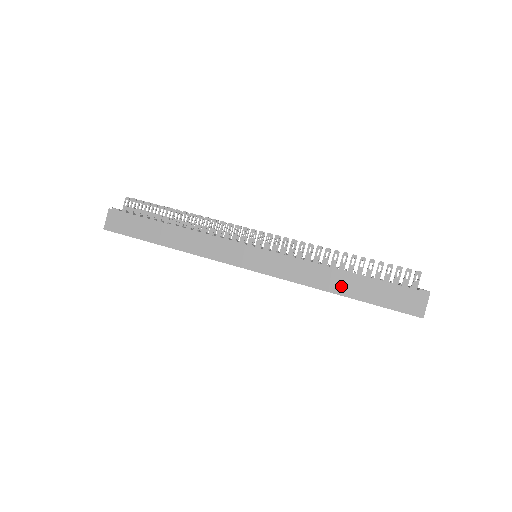
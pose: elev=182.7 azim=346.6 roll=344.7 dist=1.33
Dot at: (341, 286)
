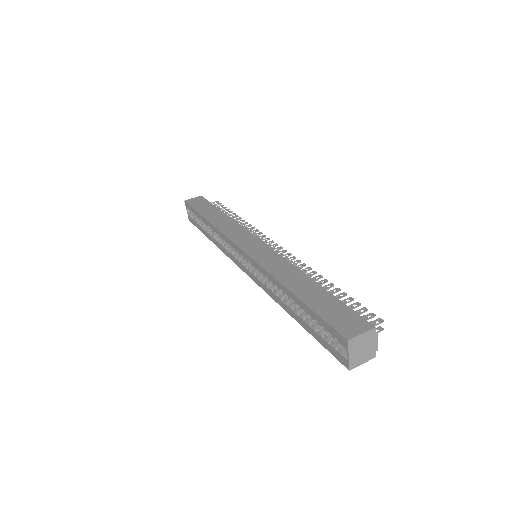
Dot at: (297, 286)
